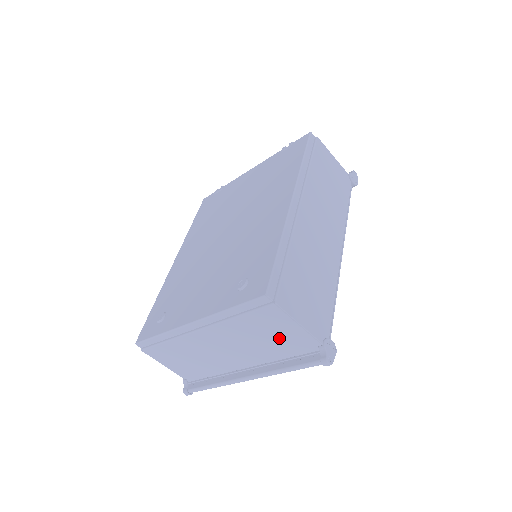
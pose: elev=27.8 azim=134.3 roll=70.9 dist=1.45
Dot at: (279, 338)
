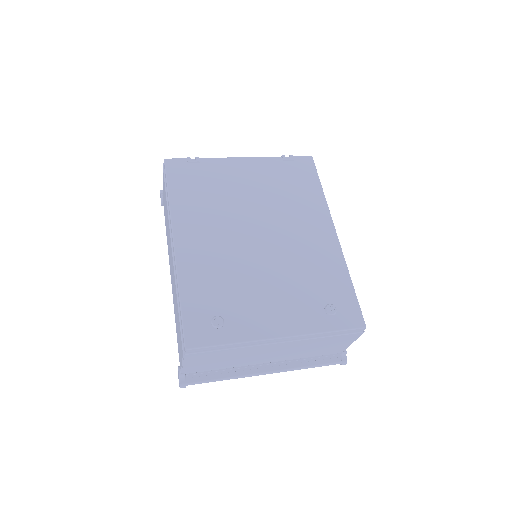
Dot at: (327, 348)
